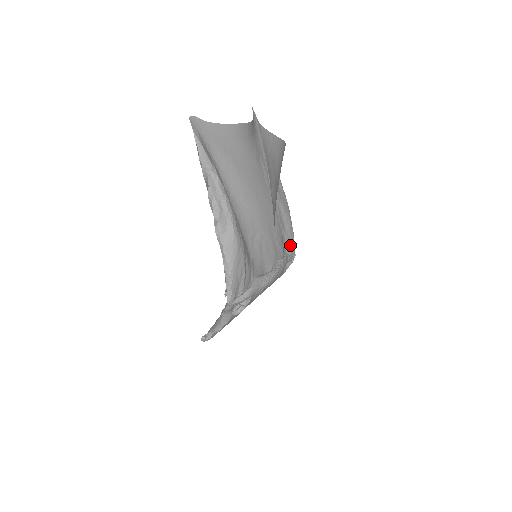
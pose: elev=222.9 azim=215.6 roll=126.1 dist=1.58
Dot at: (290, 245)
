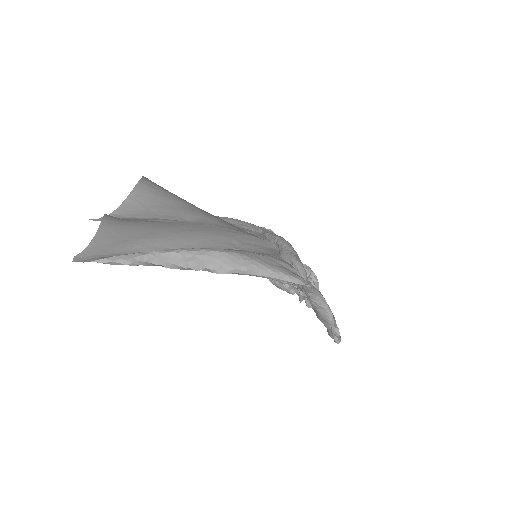
Dot at: (252, 227)
